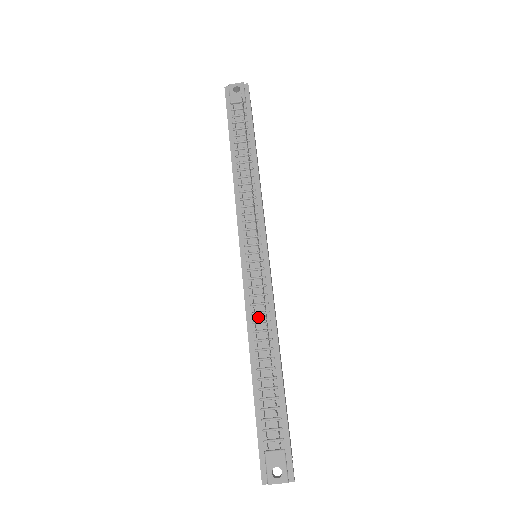
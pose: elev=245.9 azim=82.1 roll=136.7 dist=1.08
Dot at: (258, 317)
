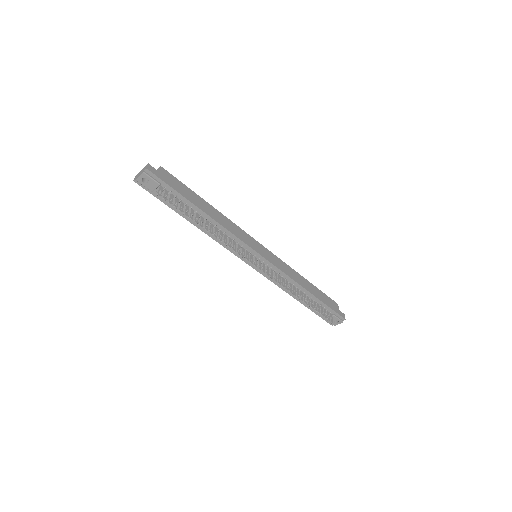
Dot at: (283, 283)
